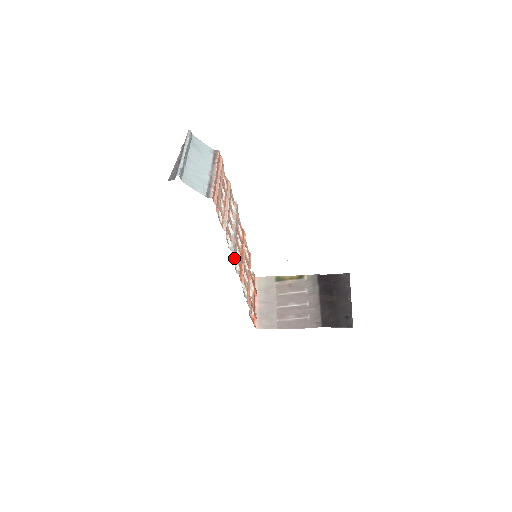
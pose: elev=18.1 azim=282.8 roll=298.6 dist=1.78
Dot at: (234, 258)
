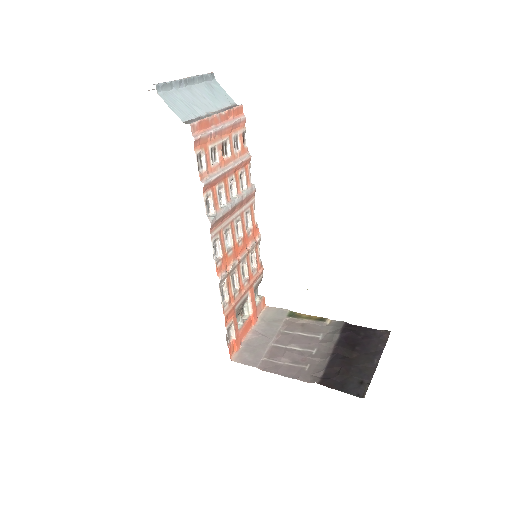
Dot at: (212, 233)
